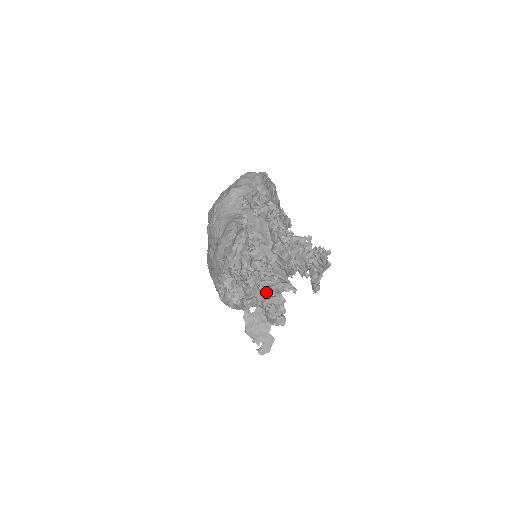
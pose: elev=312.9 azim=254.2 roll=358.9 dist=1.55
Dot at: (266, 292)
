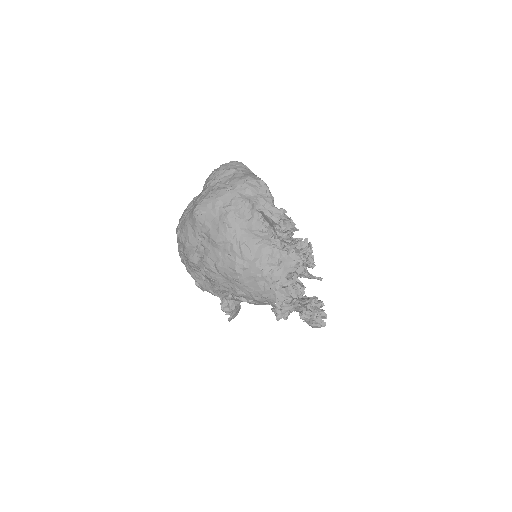
Dot at: (317, 309)
